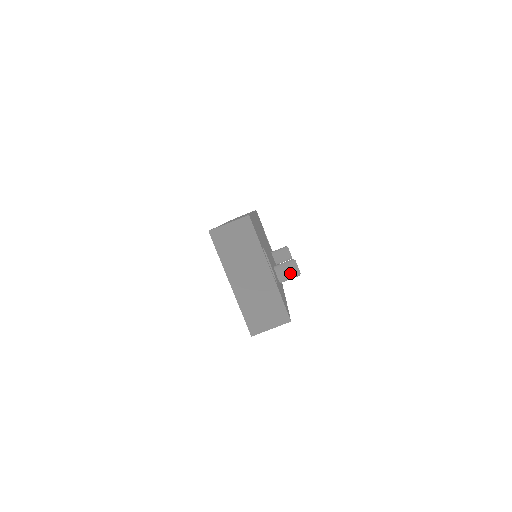
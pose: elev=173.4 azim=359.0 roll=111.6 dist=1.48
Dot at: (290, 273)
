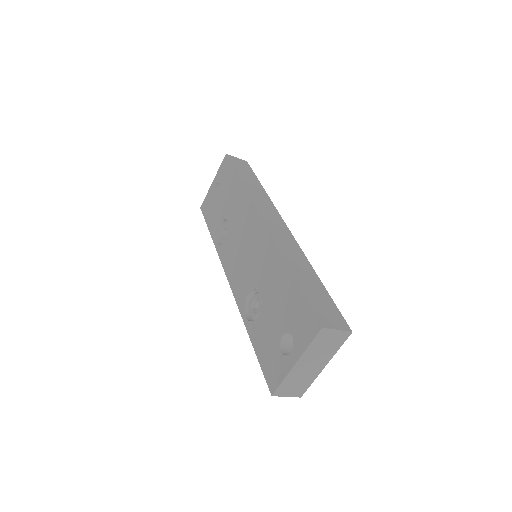
Dot at: occluded
